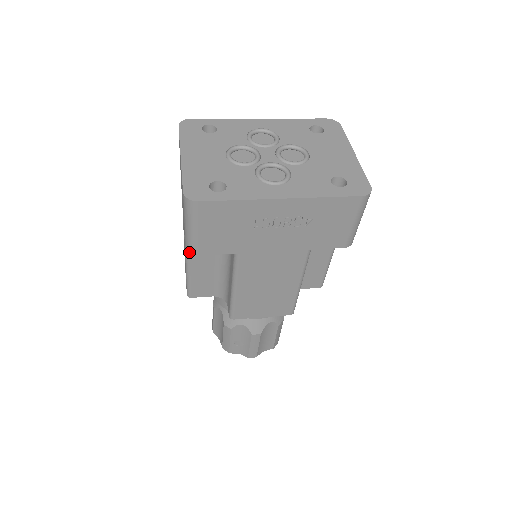
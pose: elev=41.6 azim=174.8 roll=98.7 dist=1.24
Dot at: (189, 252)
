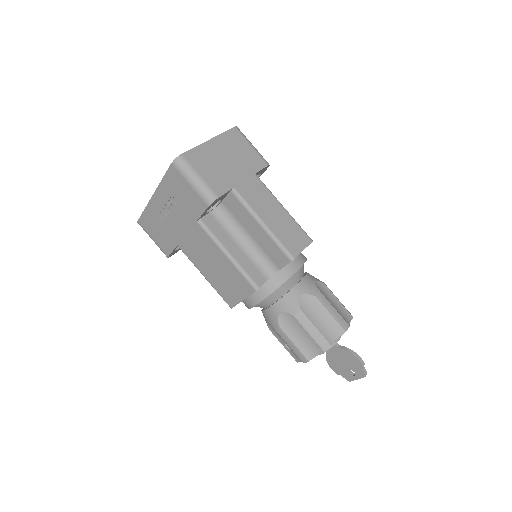
Dot at: (168, 257)
